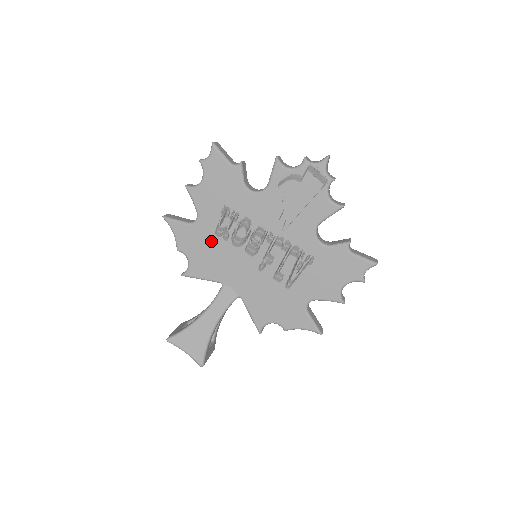
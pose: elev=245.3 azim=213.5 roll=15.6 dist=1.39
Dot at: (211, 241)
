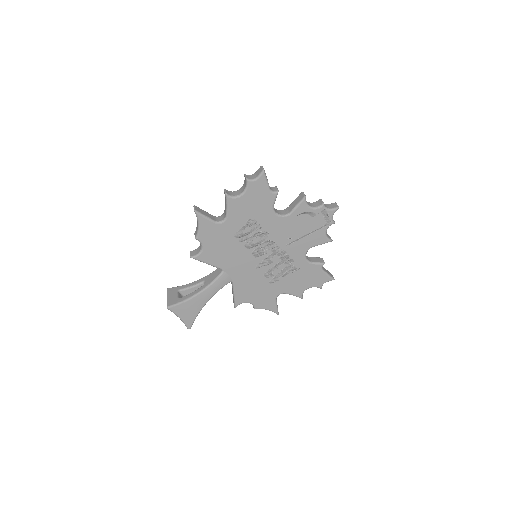
Dot at: (228, 239)
